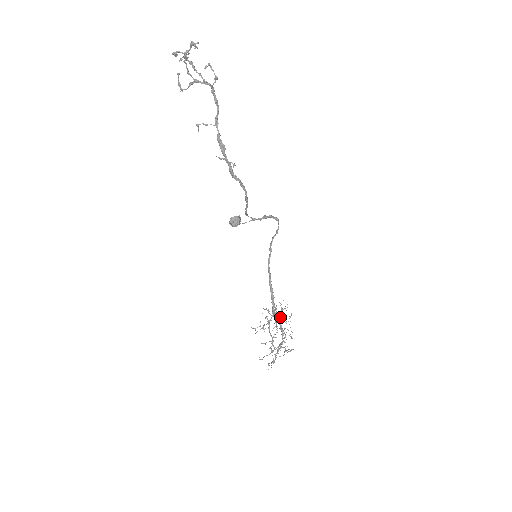
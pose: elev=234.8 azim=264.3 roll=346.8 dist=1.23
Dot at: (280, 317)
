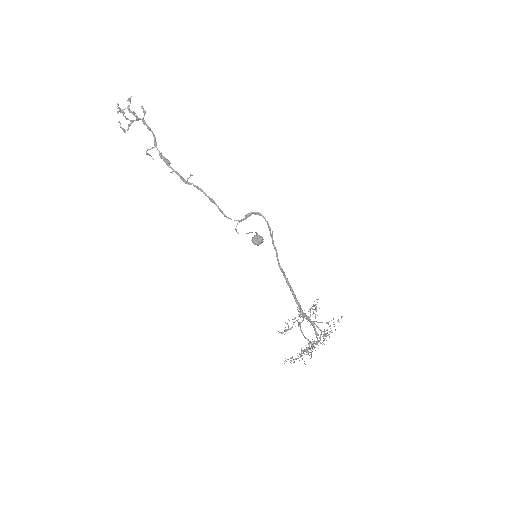
Dot at: occluded
